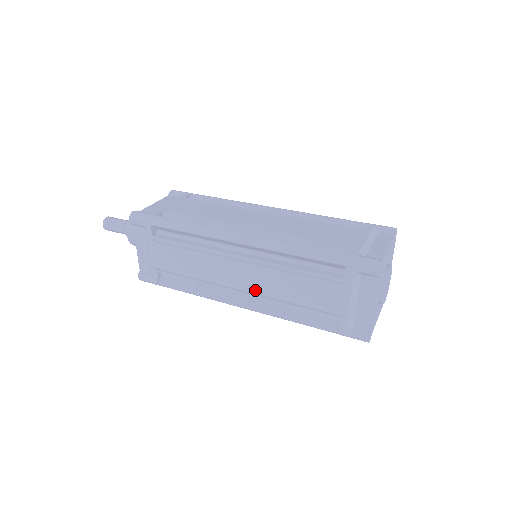
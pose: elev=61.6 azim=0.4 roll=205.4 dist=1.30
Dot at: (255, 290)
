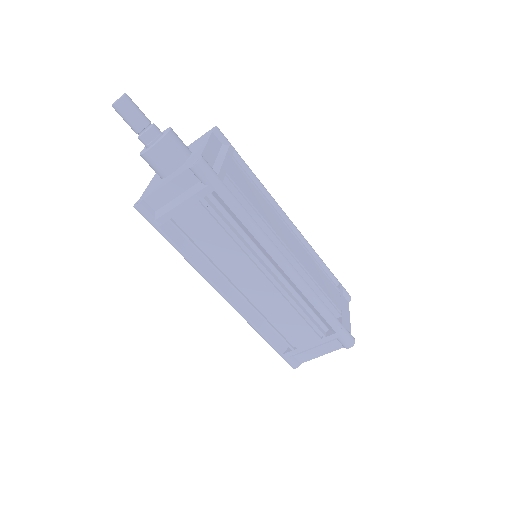
Dot at: (253, 298)
